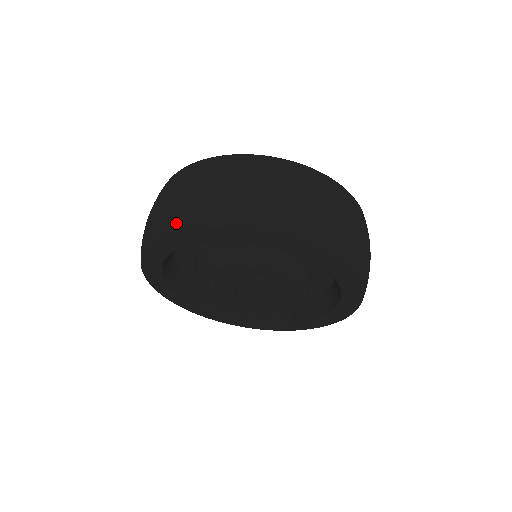
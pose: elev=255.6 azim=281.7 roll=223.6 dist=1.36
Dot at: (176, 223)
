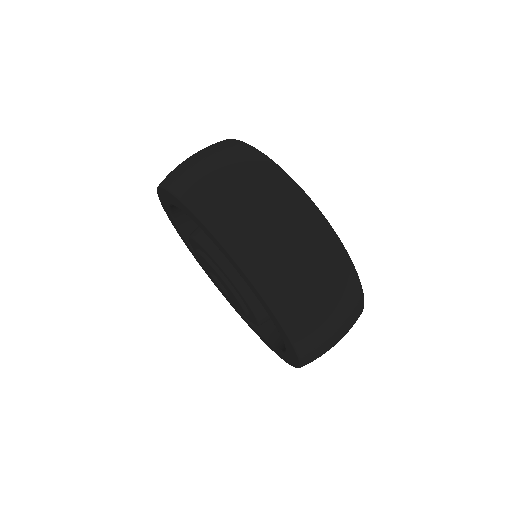
Dot at: (253, 266)
